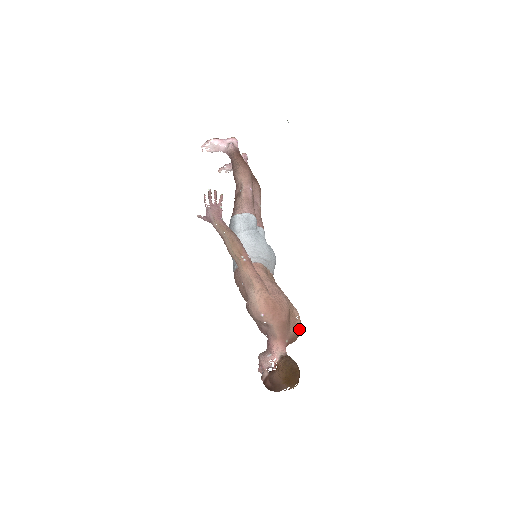
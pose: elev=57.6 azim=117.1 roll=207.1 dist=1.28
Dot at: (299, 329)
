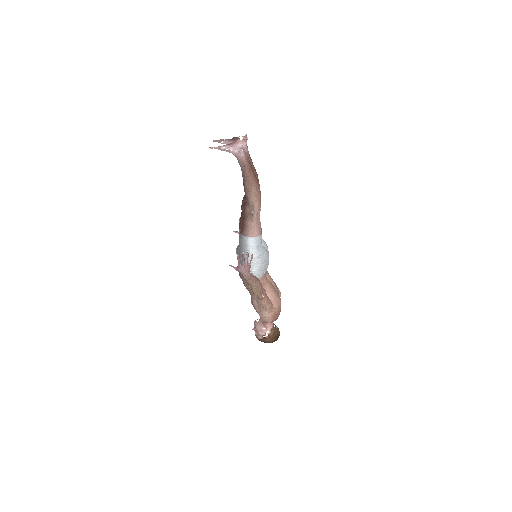
Dot at: occluded
